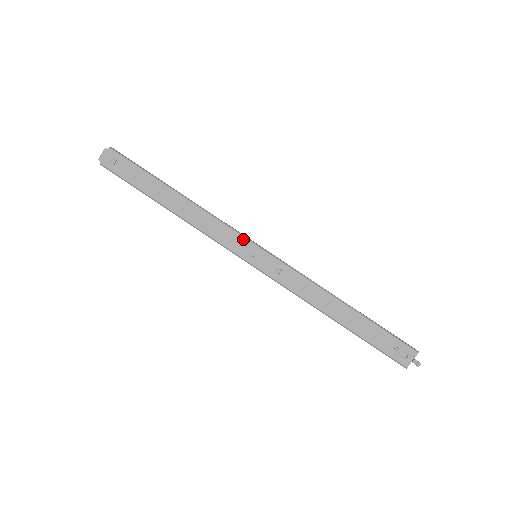
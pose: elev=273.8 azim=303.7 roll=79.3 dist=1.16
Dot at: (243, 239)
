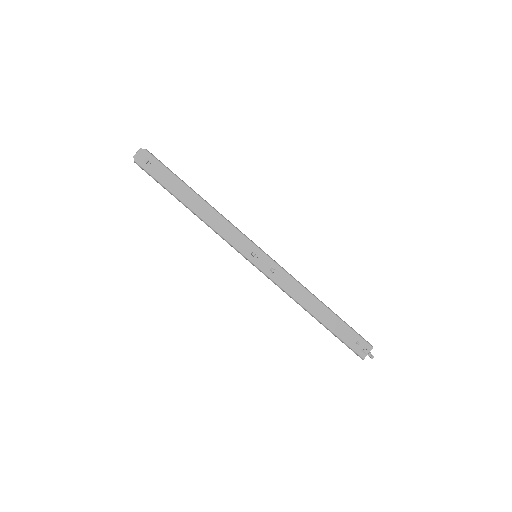
Dot at: (248, 241)
